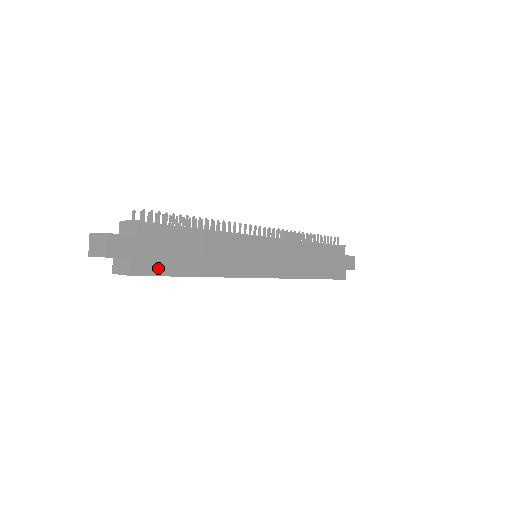
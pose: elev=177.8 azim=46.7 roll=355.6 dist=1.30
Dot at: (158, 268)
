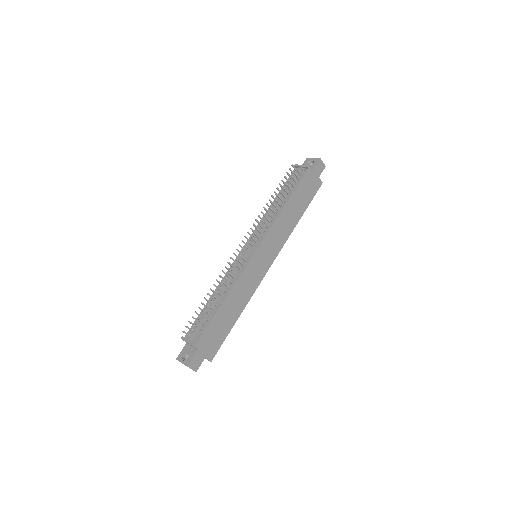
Dot at: (219, 343)
